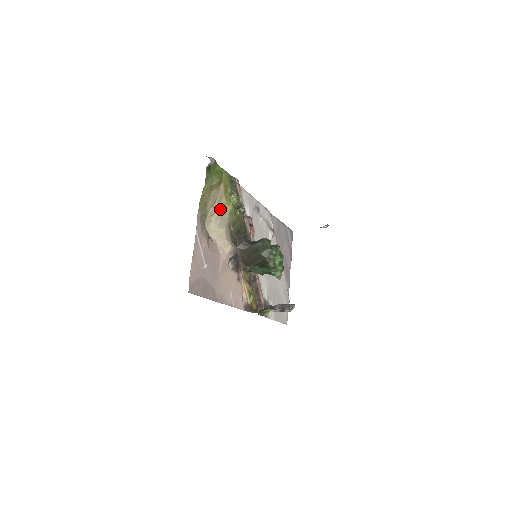
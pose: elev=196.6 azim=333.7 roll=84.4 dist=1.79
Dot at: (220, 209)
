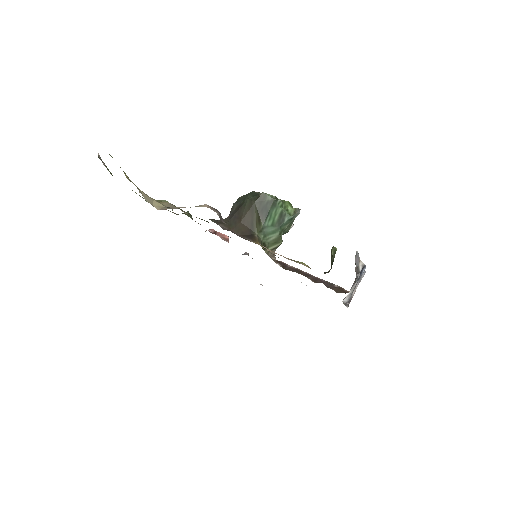
Dot at: (155, 201)
